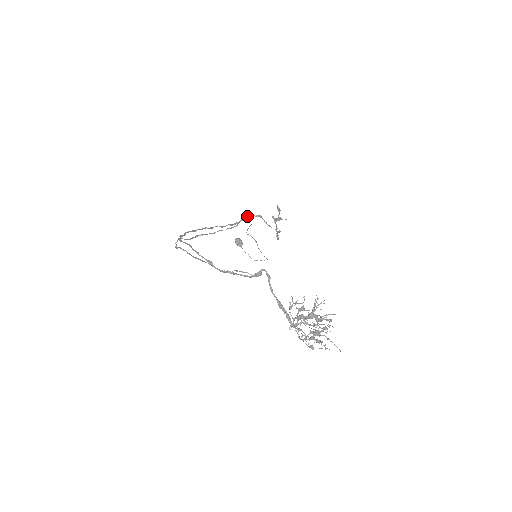
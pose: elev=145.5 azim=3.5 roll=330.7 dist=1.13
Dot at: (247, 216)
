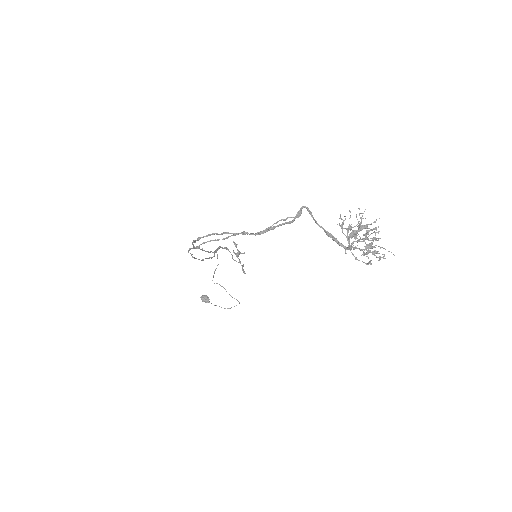
Dot at: (218, 247)
